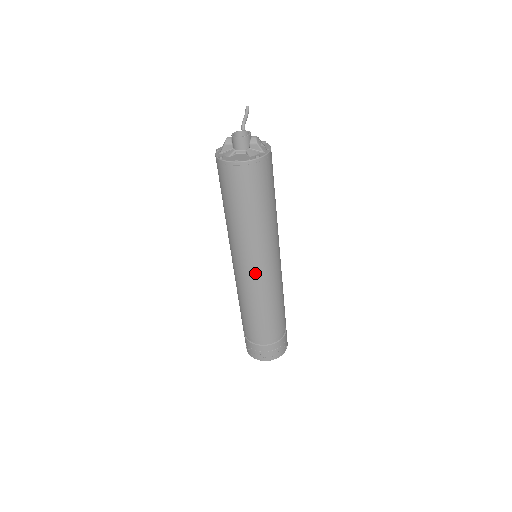
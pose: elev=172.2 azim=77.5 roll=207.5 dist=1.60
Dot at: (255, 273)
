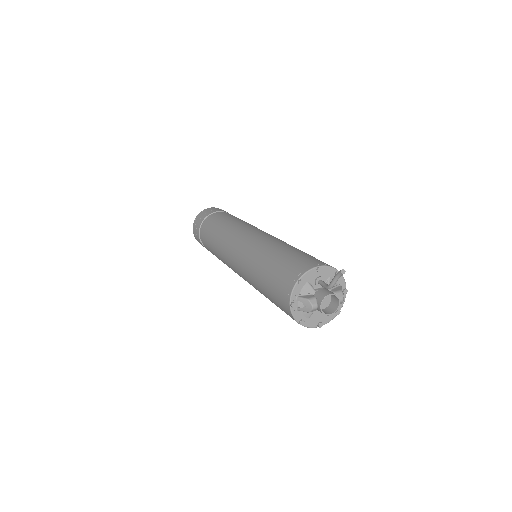
Dot at: occluded
